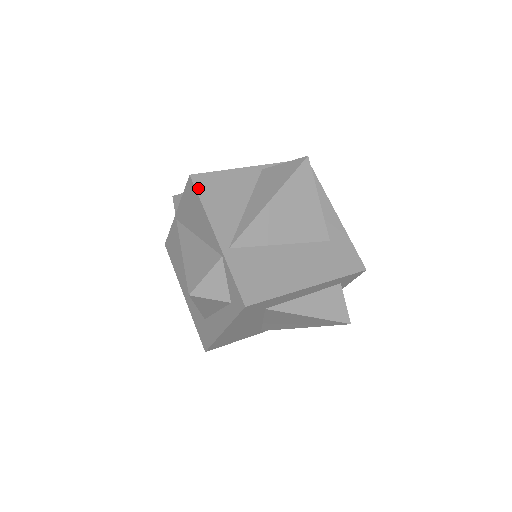
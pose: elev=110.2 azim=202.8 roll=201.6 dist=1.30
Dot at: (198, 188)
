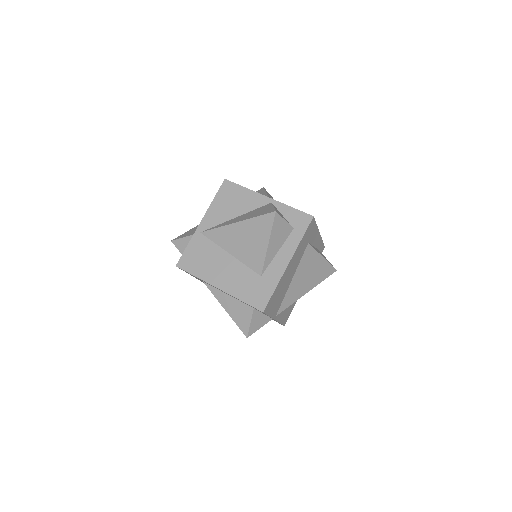
Dot at: (221, 189)
